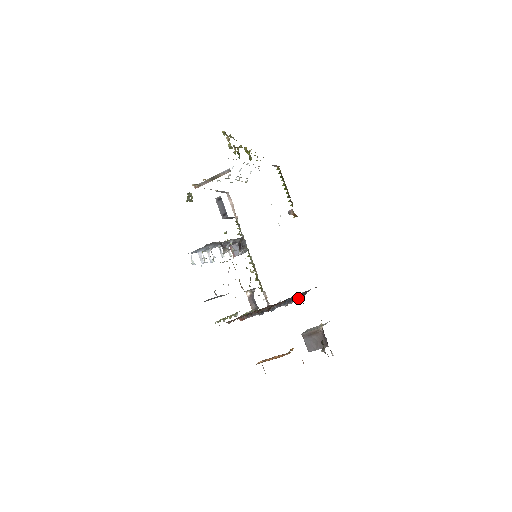
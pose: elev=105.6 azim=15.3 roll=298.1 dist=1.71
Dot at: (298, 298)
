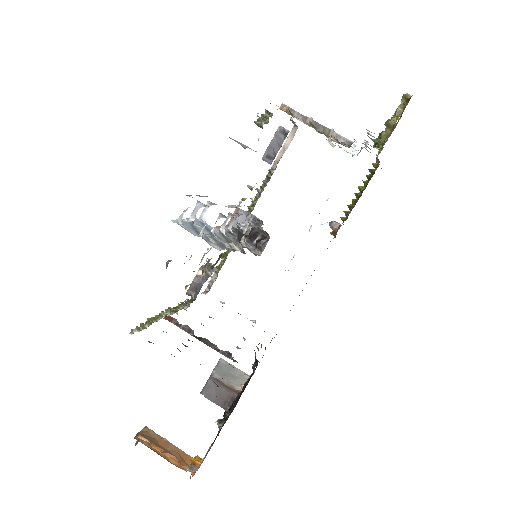
Dot at: occluded
